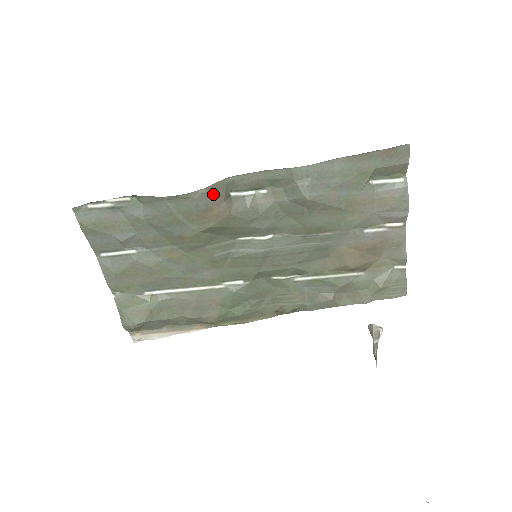
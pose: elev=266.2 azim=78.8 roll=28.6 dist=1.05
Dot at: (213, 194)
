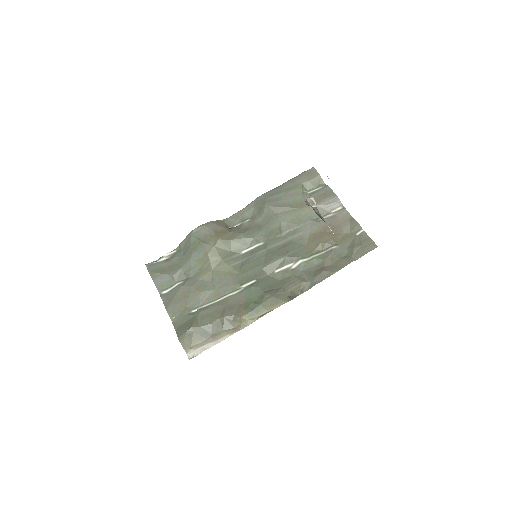
Dot at: (217, 224)
